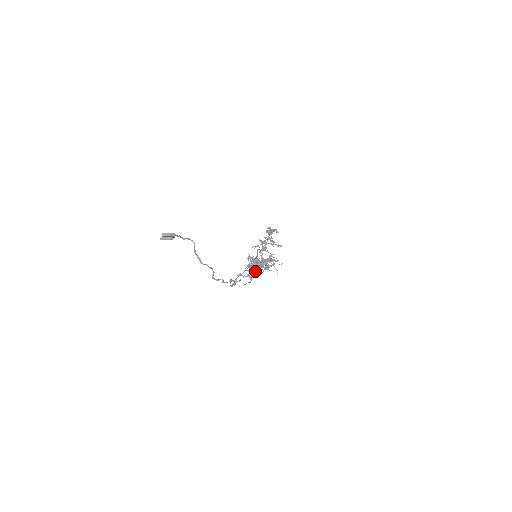
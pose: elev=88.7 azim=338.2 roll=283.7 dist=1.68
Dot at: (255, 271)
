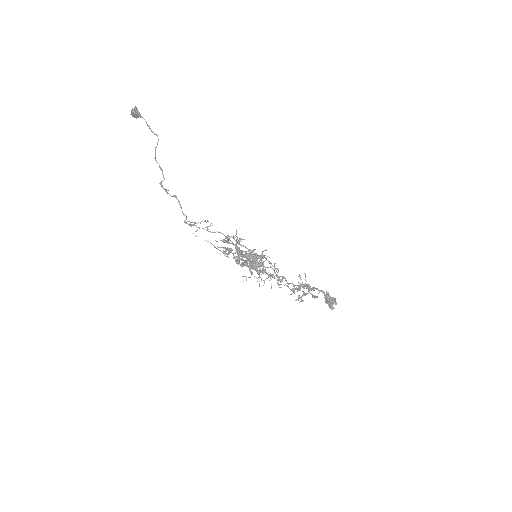
Dot at: (227, 240)
